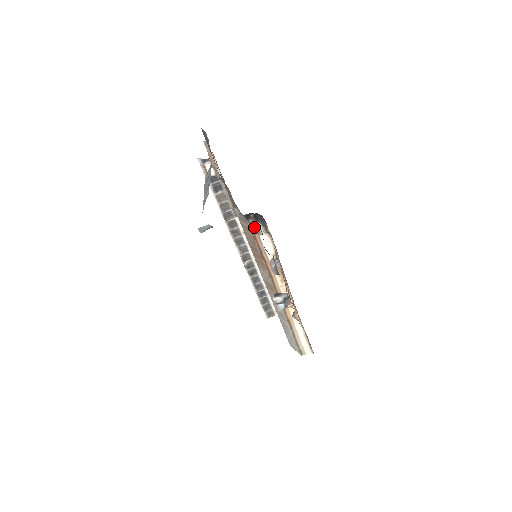
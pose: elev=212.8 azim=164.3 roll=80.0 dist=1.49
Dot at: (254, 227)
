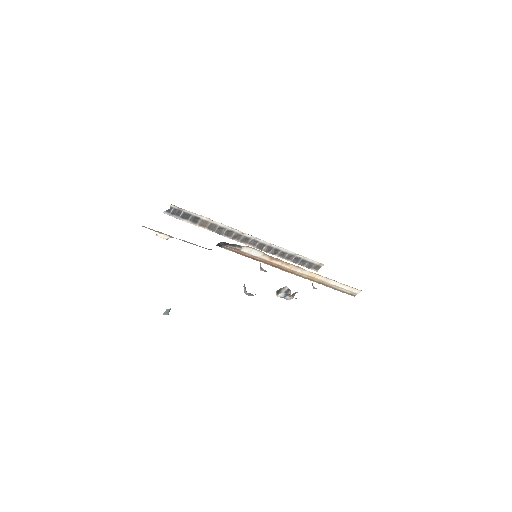
Dot at: (231, 248)
